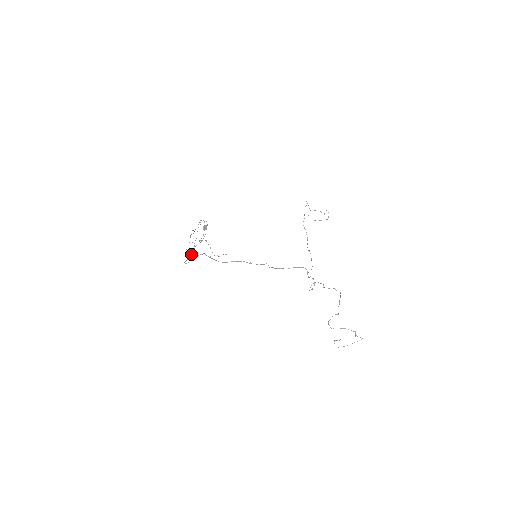
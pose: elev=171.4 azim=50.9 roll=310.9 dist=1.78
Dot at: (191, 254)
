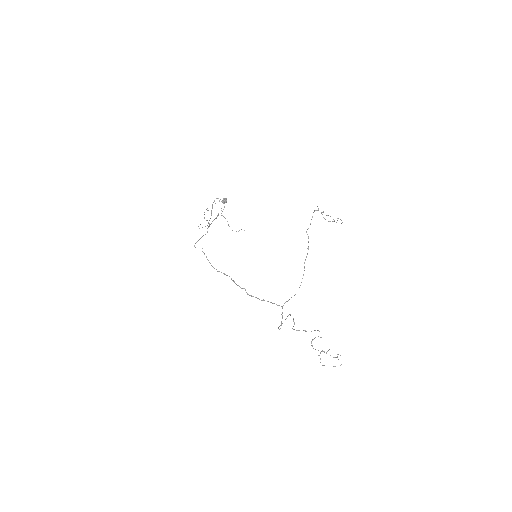
Dot at: occluded
